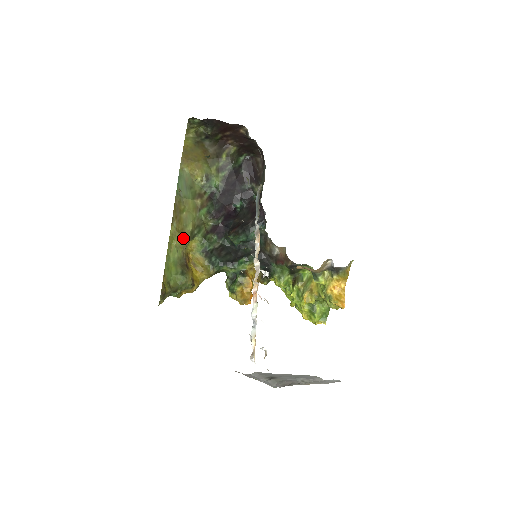
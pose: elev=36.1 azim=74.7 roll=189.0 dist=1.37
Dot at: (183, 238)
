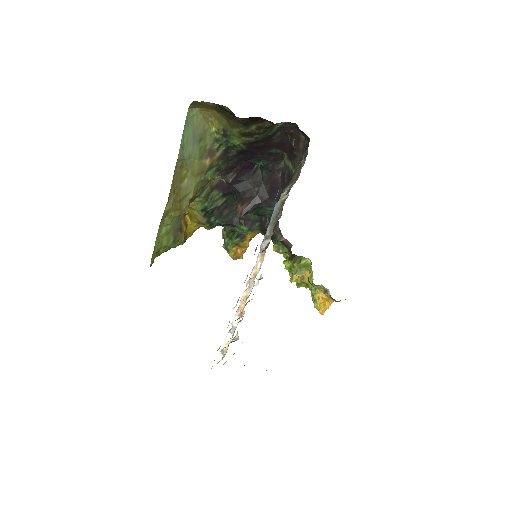
Dot at: (180, 210)
